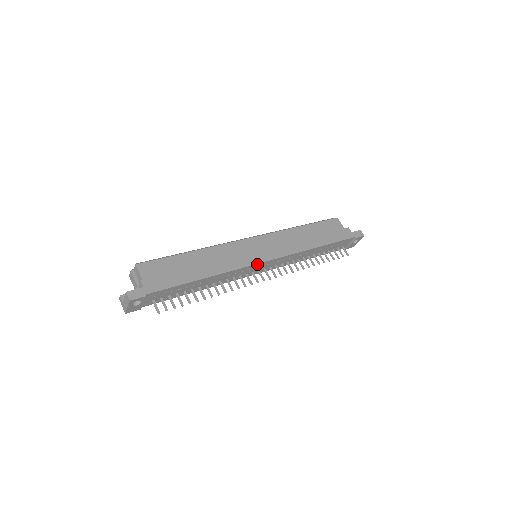
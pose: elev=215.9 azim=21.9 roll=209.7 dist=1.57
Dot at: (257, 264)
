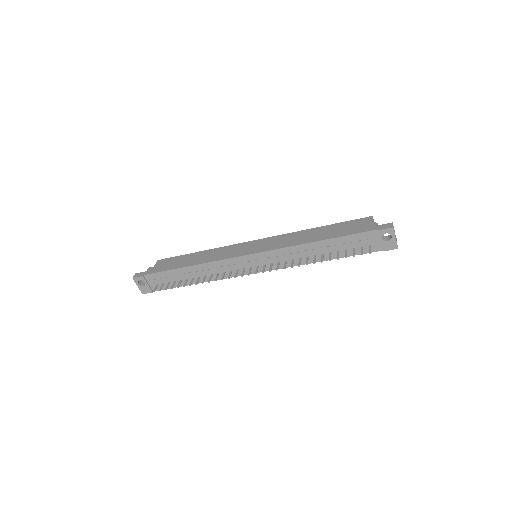
Dot at: (239, 257)
